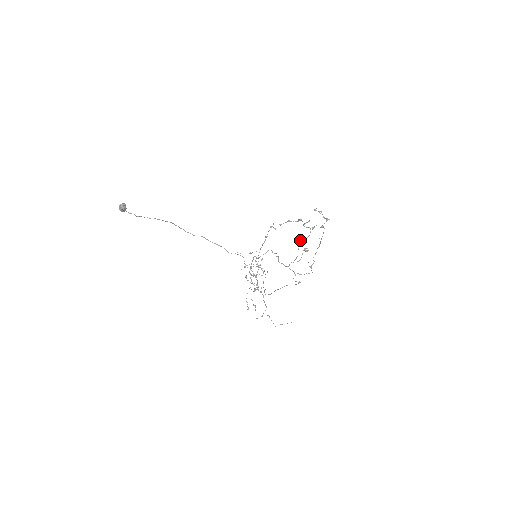
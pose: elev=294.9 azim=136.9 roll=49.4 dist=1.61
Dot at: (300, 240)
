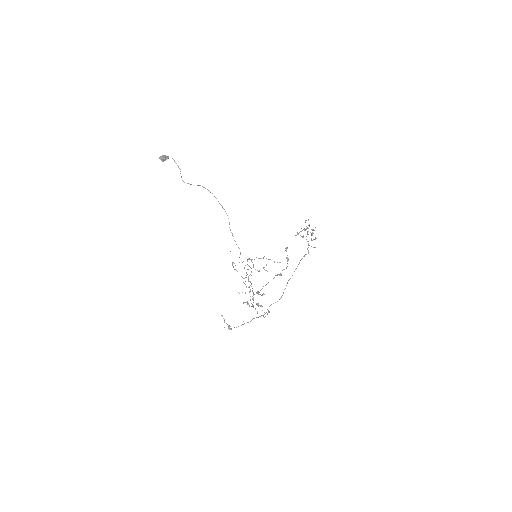
Dot at: (244, 302)
